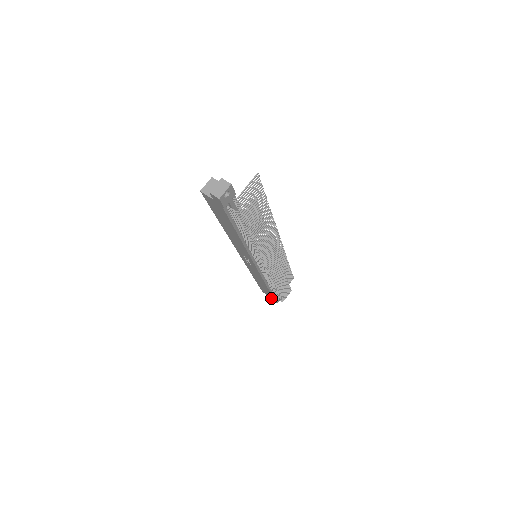
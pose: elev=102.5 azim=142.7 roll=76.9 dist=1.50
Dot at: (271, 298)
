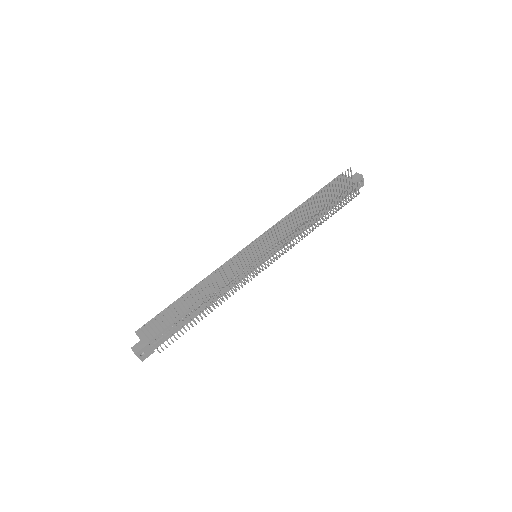
Dot at: occluded
